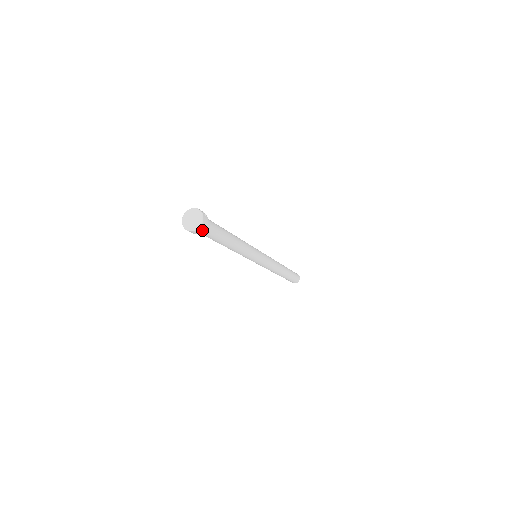
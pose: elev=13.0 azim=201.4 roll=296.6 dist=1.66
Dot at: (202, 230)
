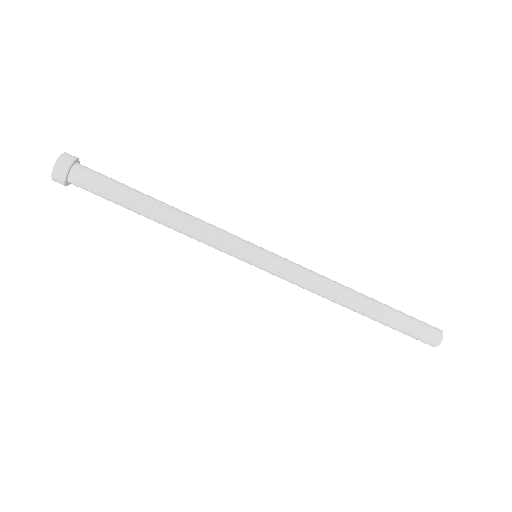
Dot at: (69, 162)
